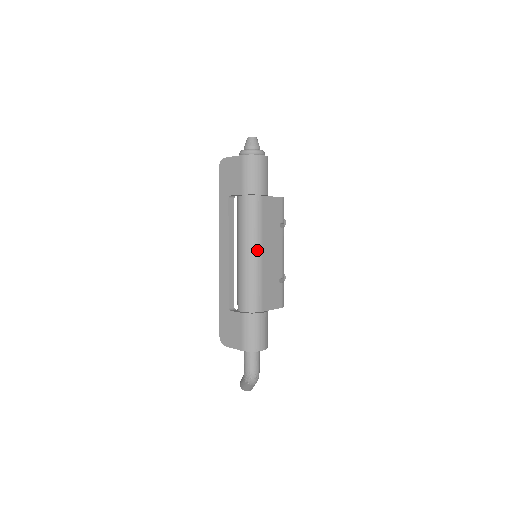
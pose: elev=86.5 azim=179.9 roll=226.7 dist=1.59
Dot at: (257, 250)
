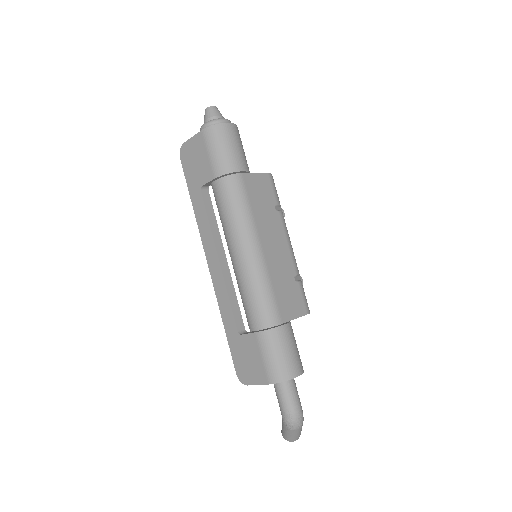
Dot at: (254, 243)
